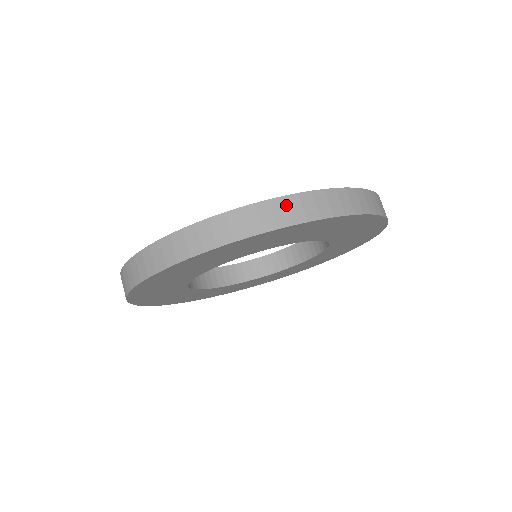
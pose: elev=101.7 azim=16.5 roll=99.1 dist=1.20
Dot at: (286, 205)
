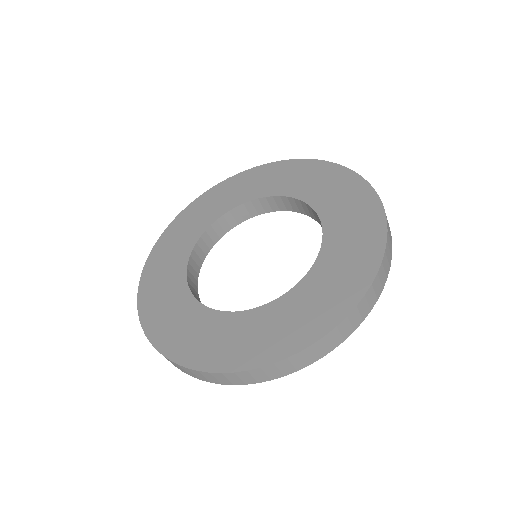
Dot at: (166, 358)
